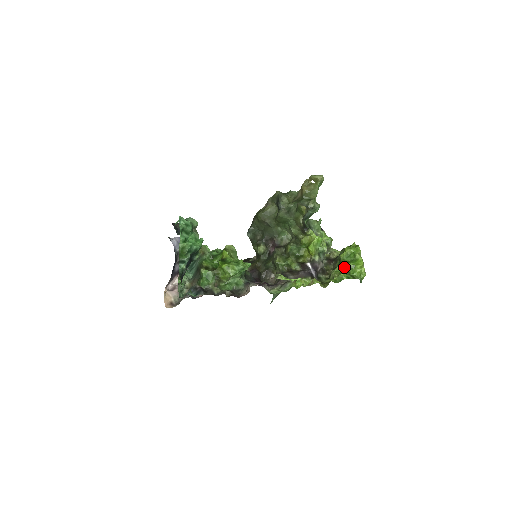
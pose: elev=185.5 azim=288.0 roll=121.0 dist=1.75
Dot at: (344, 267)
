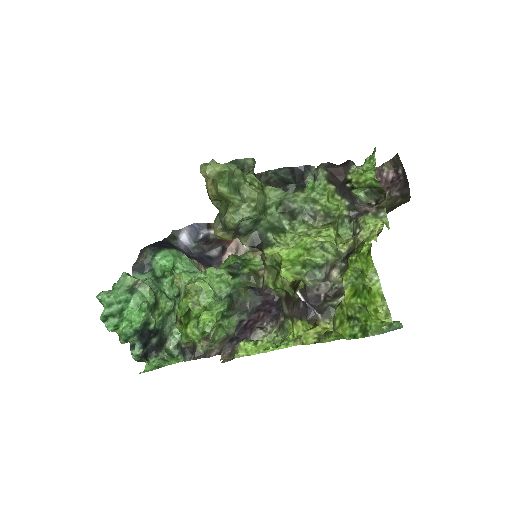
Dot at: (347, 308)
